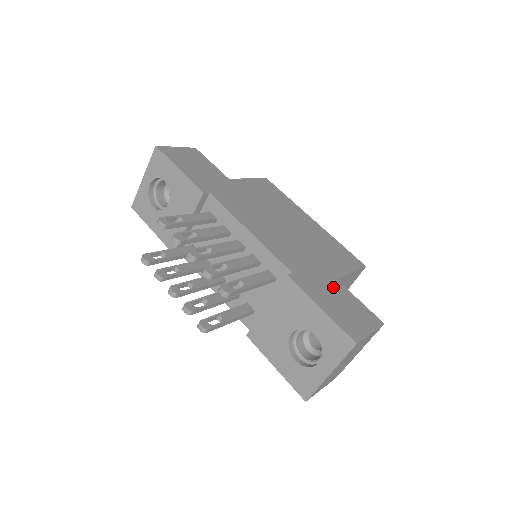
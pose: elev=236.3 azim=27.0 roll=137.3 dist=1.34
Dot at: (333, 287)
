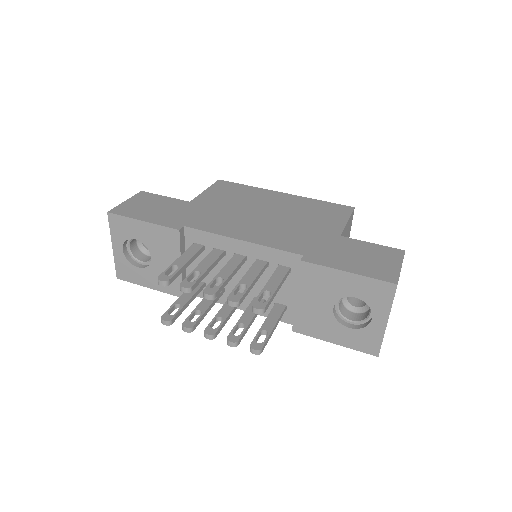
Dot at: (343, 245)
